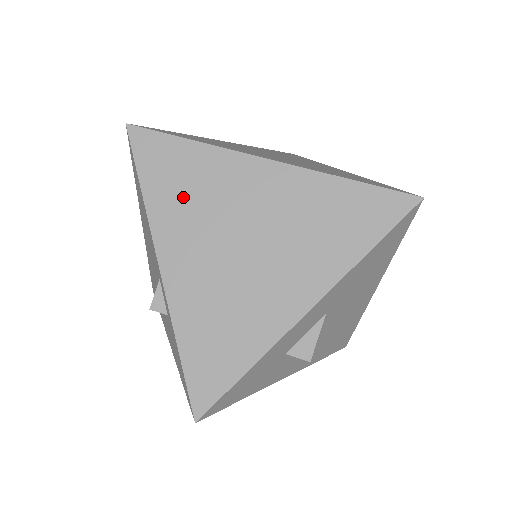
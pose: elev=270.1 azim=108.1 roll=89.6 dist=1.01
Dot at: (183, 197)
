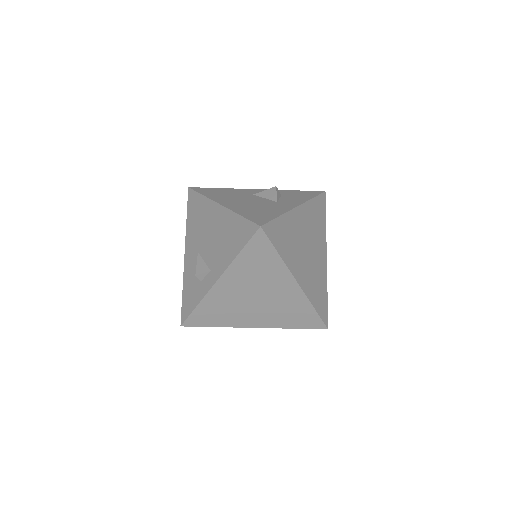
Dot at: (252, 269)
